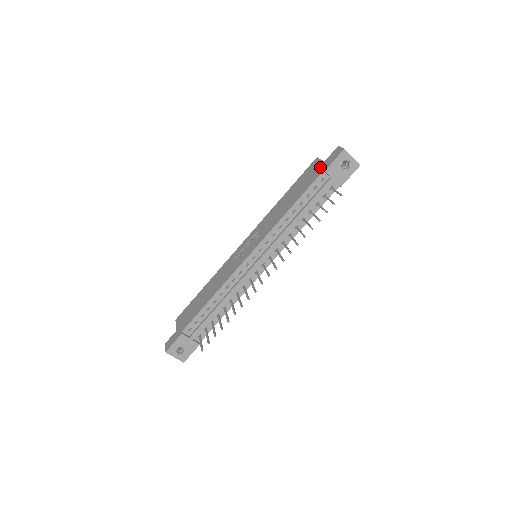
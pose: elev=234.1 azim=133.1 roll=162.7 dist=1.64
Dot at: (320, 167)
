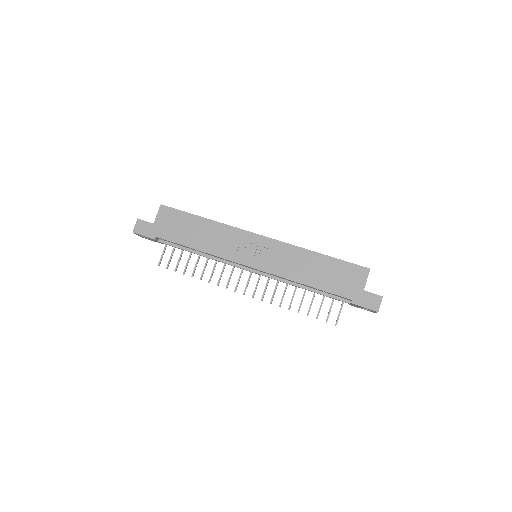
Dot at: (356, 290)
